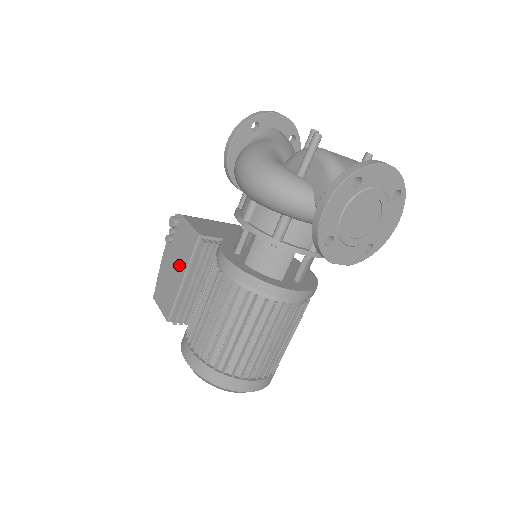
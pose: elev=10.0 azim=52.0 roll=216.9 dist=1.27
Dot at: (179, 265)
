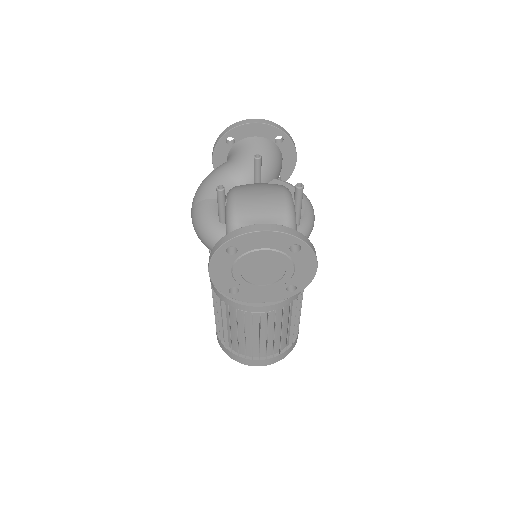
Dot at: occluded
